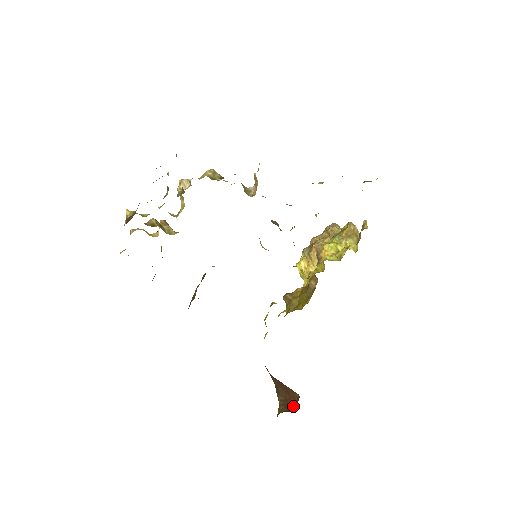
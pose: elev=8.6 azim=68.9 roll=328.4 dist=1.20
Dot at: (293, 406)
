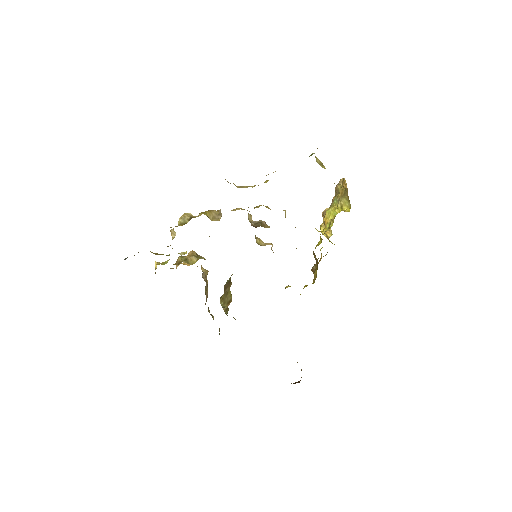
Dot at: occluded
